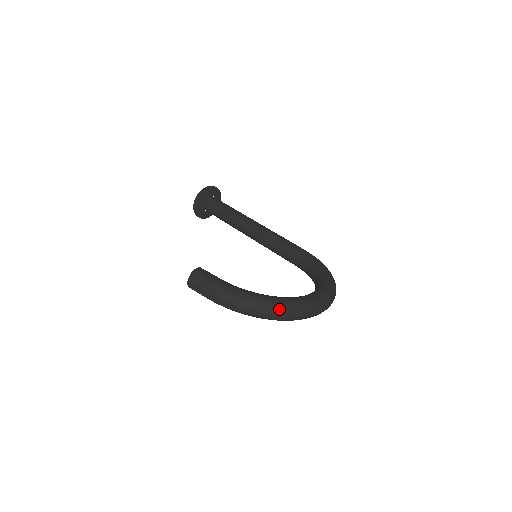
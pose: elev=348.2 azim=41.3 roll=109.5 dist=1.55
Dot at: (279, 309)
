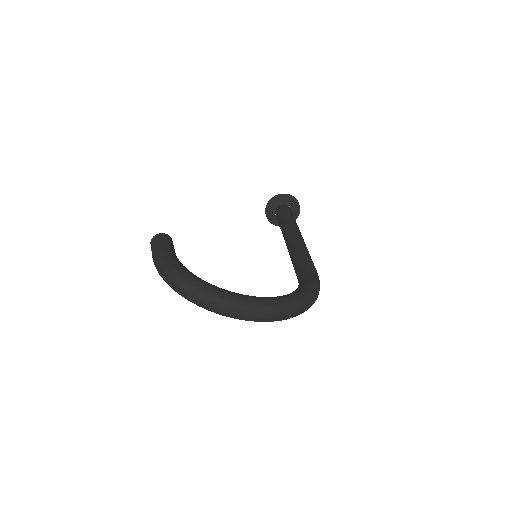
Dot at: (191, 289)
